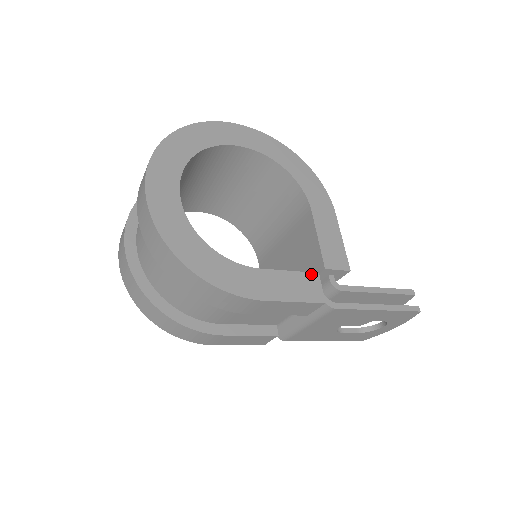
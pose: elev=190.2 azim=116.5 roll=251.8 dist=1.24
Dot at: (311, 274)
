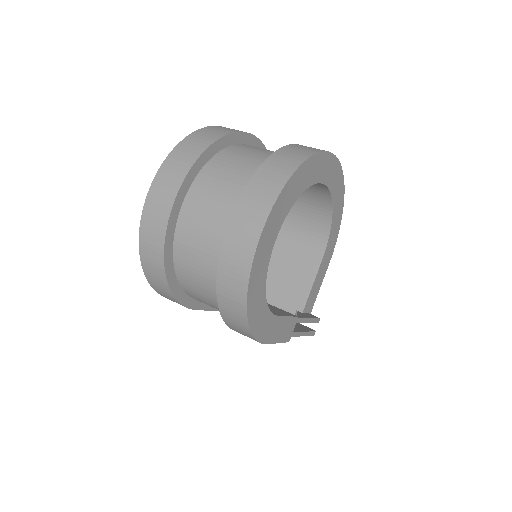
Dot at: (295, 318)
